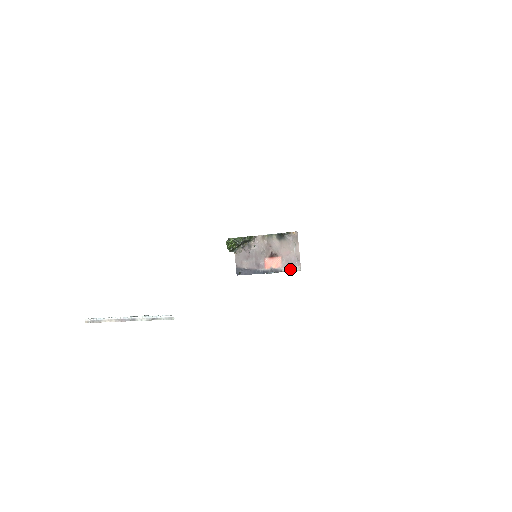
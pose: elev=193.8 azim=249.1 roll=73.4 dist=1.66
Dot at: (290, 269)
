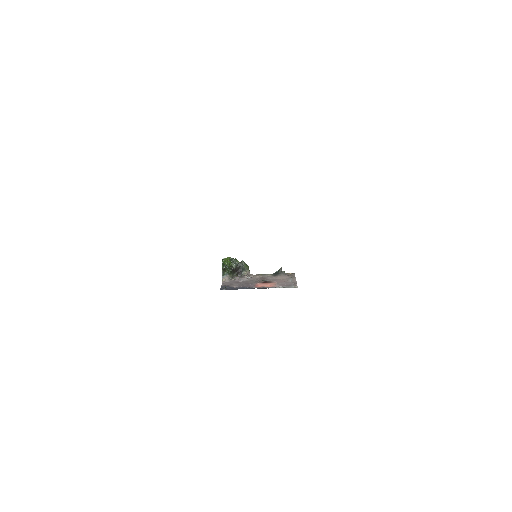
Dot at: (285, 287)
